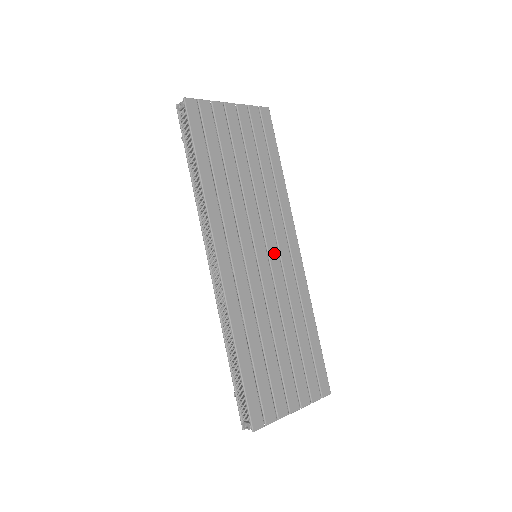
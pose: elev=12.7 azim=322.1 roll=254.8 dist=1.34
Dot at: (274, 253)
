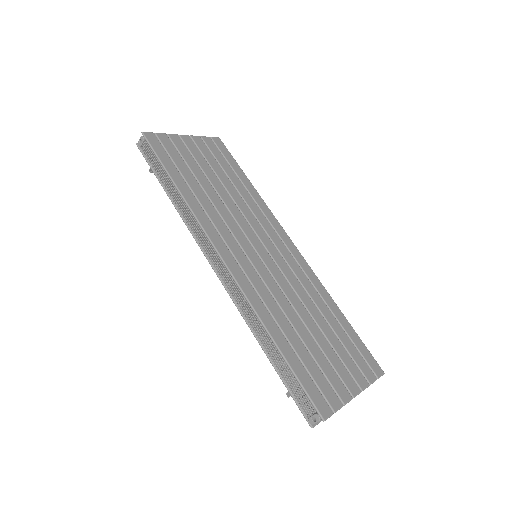
Dot at: (272, 249)
